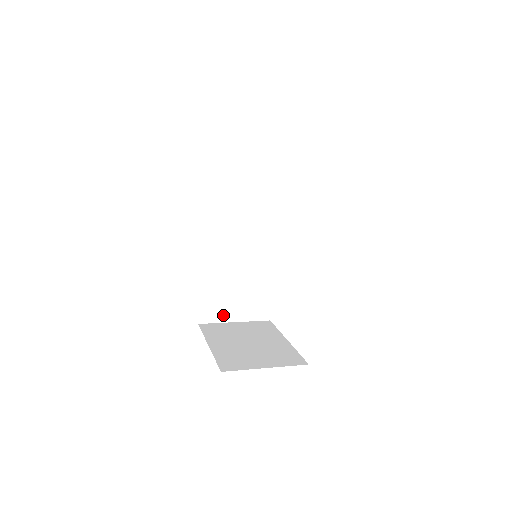
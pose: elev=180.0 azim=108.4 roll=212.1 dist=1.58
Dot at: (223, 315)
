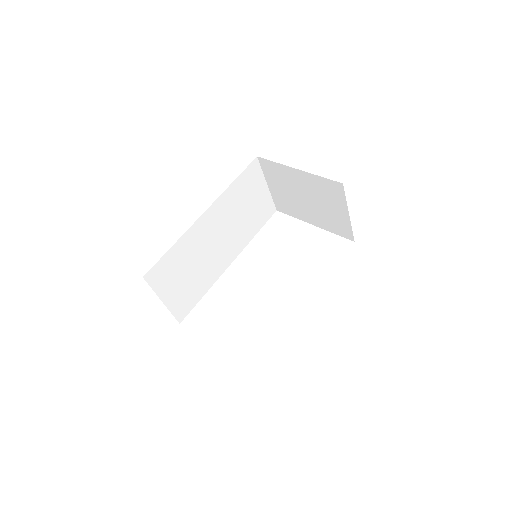
Dot at: (162, 287)
